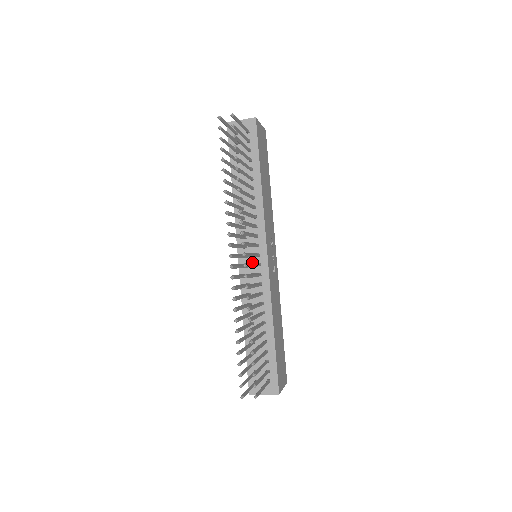
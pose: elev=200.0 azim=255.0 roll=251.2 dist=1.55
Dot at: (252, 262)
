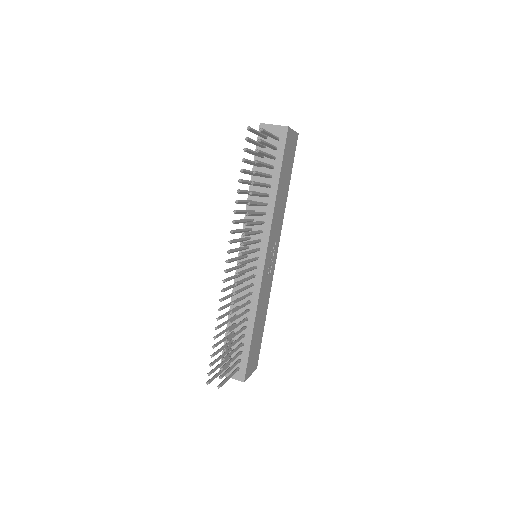
Dot at: (250, 263)
